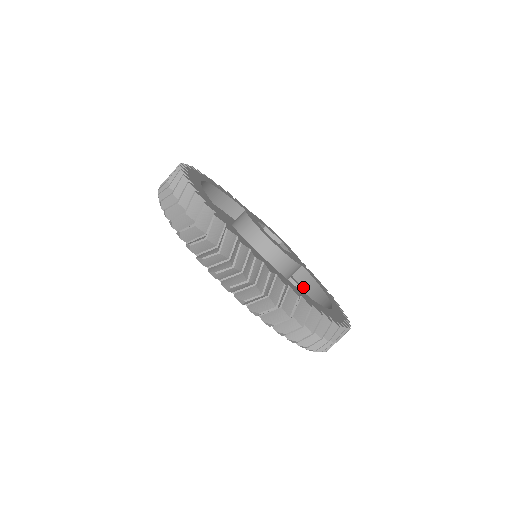
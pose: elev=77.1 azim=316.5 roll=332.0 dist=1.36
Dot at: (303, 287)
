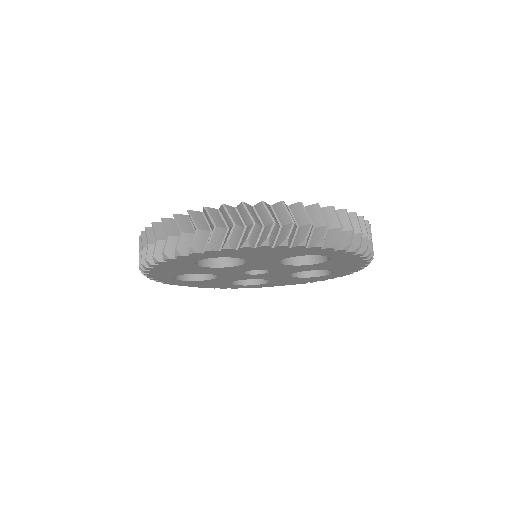
Dot at: occluded
